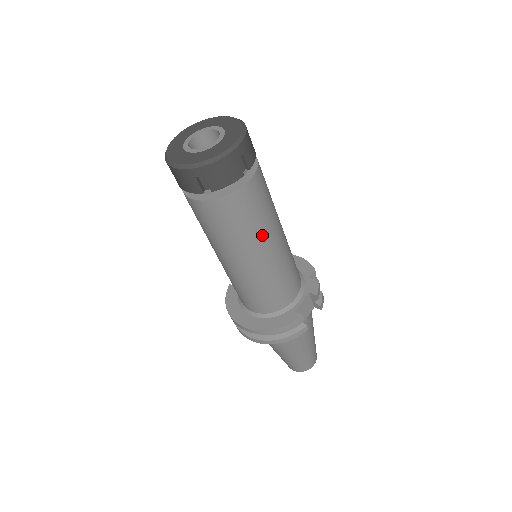
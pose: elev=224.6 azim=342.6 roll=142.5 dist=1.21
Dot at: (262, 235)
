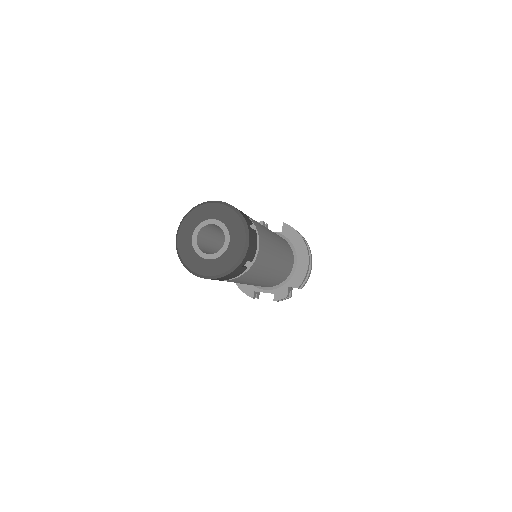
Dot at: occluded
